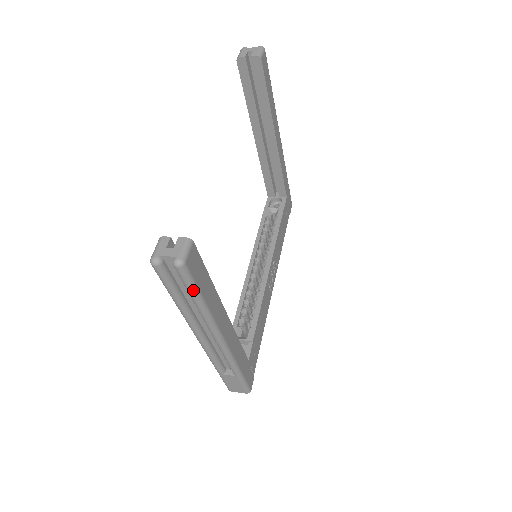
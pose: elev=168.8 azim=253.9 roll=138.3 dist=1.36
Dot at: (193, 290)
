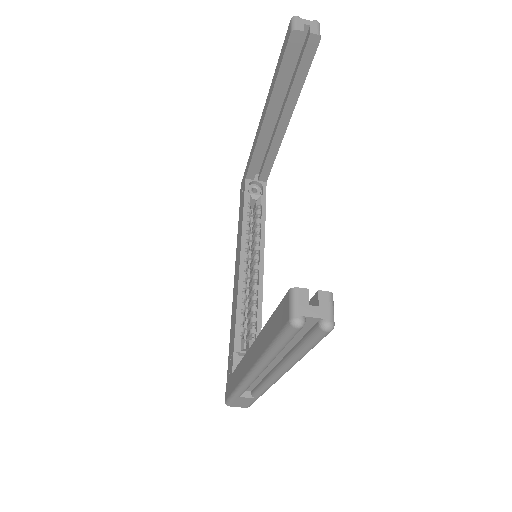
Dot at: (314, 346)
